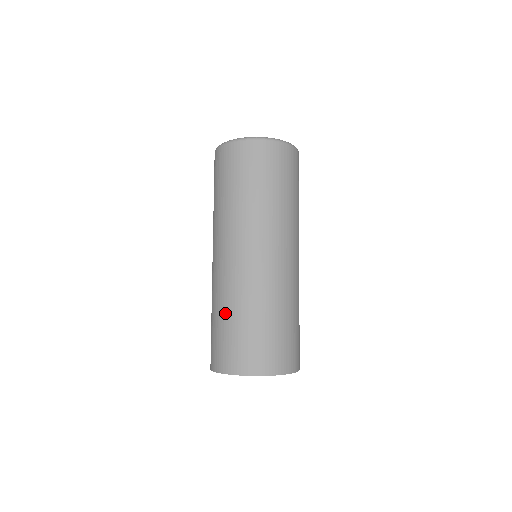
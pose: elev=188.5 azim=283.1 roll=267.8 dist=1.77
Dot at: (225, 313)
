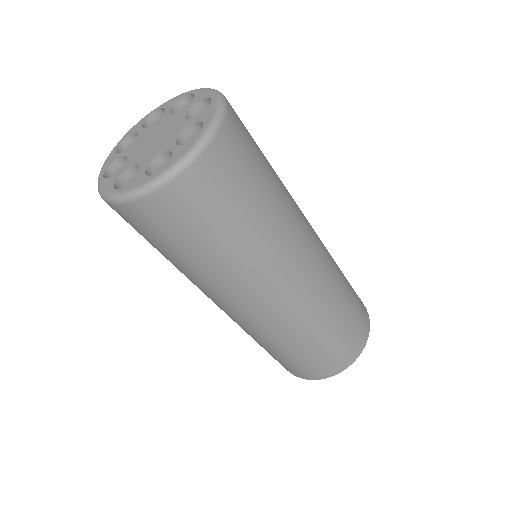
Dot at: occluded
